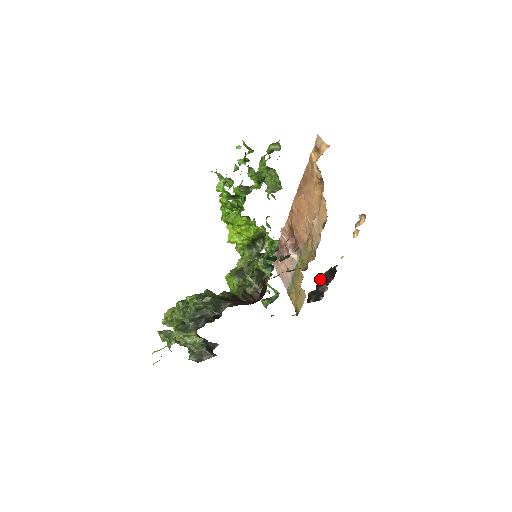
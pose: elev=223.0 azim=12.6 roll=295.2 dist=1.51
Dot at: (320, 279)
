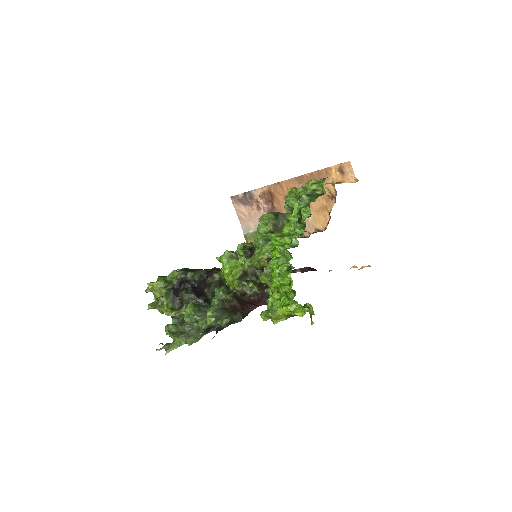
Dot at: occluded
